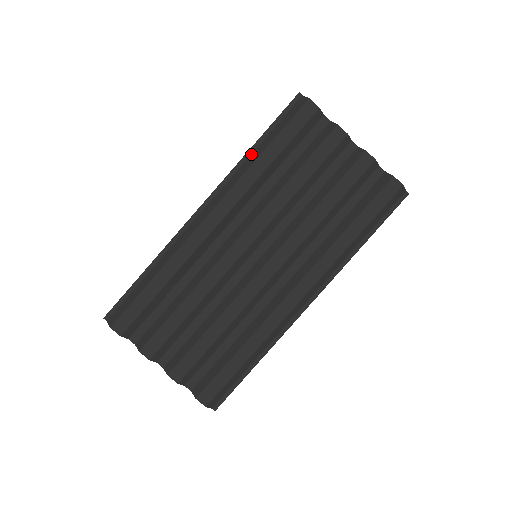
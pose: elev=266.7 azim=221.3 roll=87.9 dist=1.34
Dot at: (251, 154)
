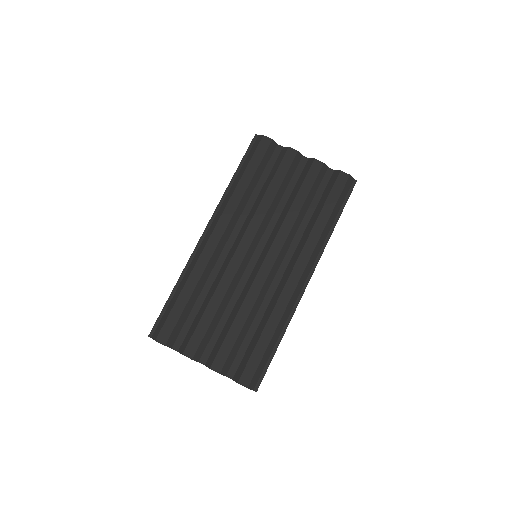
Dot at: (232, 184)
